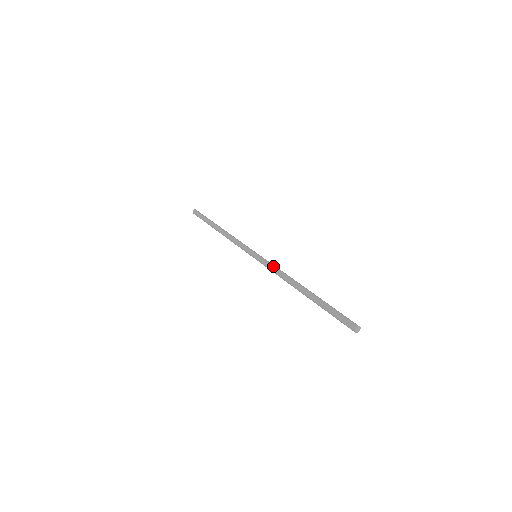
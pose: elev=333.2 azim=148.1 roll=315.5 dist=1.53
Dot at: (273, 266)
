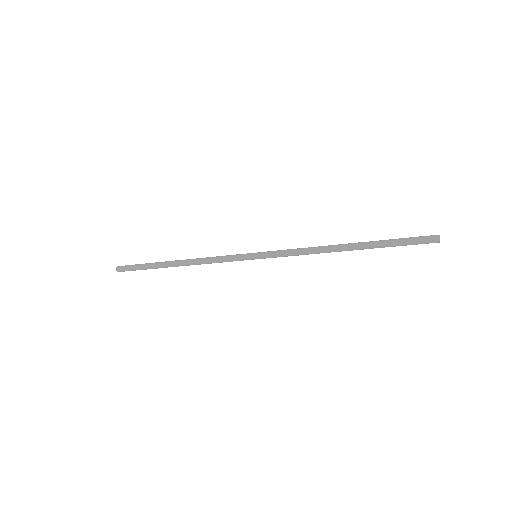
Dot at: (291, 249)
